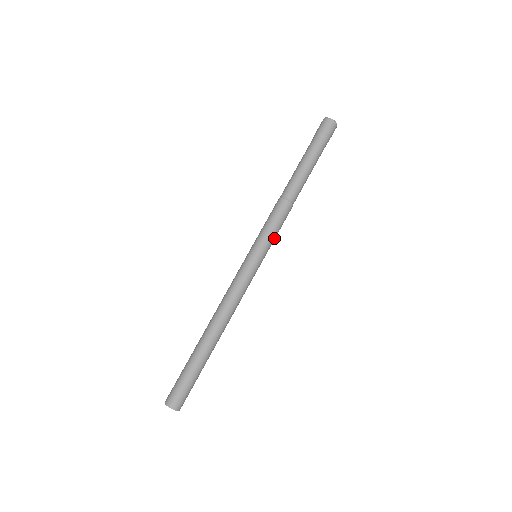
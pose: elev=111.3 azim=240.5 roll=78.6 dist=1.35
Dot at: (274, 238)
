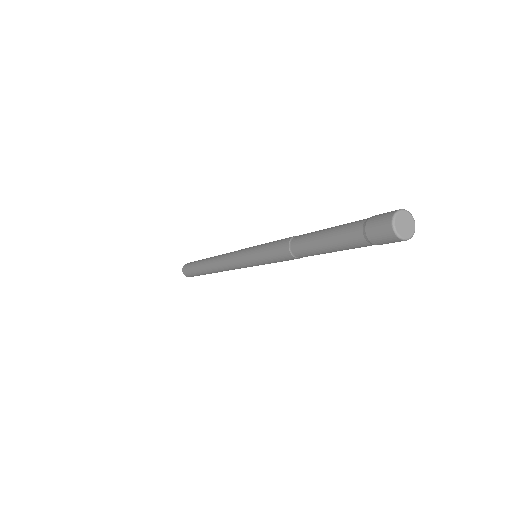
Dot at: occluded
